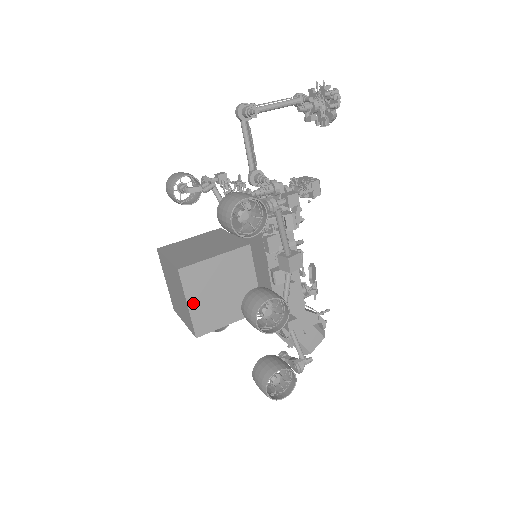
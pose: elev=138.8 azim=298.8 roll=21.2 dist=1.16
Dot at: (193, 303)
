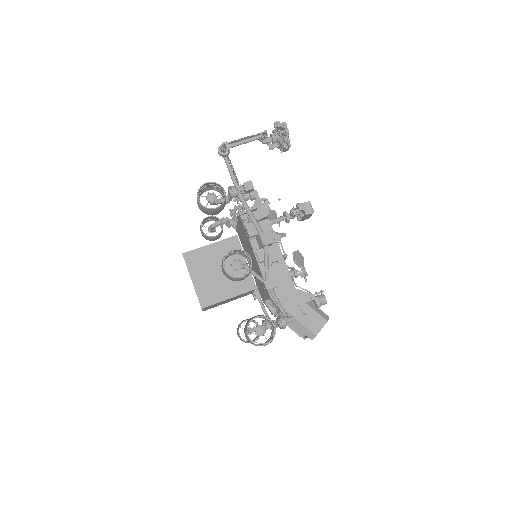
Dot at: (196, 280)
